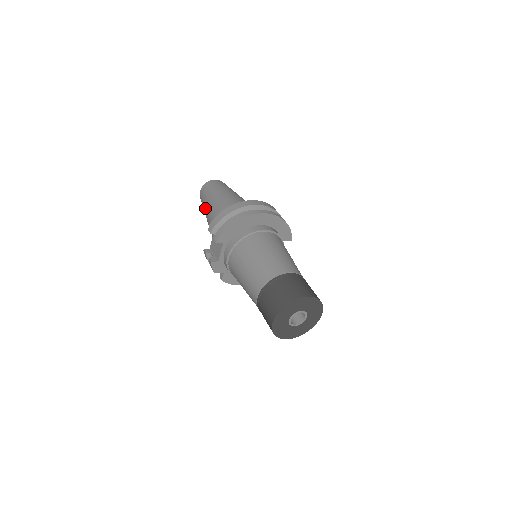
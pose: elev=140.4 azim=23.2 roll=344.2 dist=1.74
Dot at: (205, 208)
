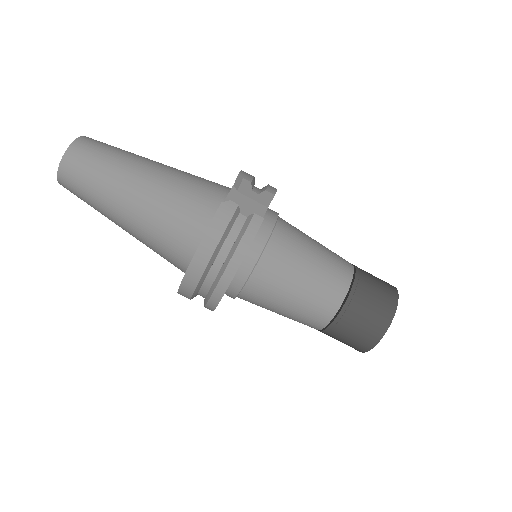
Dot at: occluded
